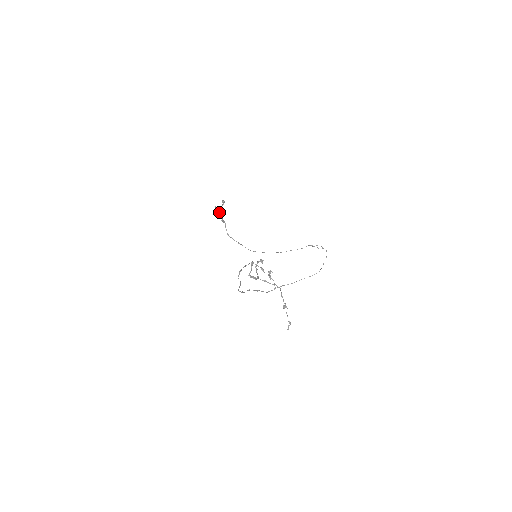
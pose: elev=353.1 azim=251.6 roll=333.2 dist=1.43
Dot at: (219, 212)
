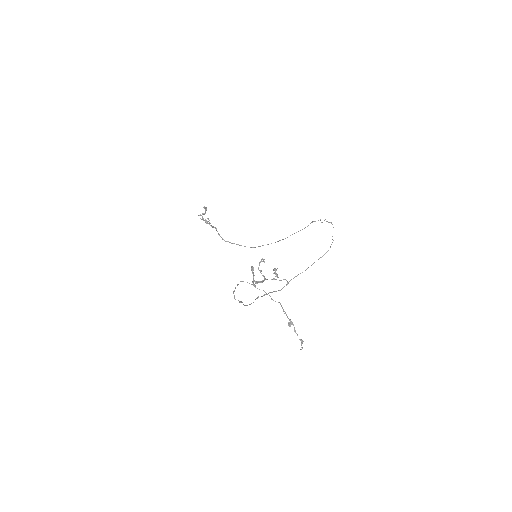
Dot at: (205, 219)
